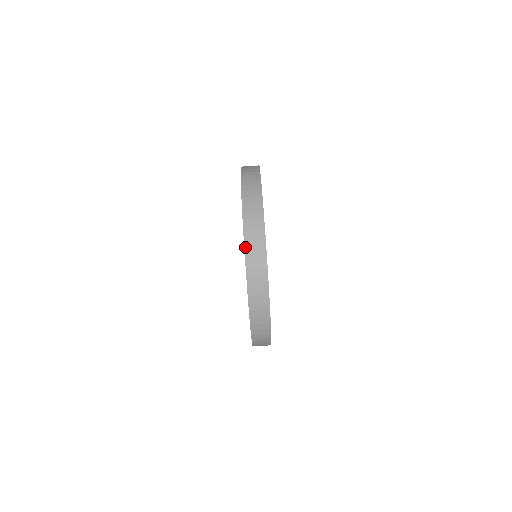
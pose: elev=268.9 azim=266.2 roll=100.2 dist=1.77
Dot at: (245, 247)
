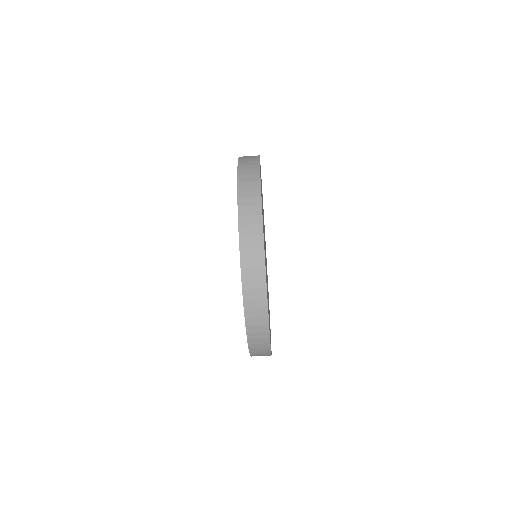
Dot at: occluded
